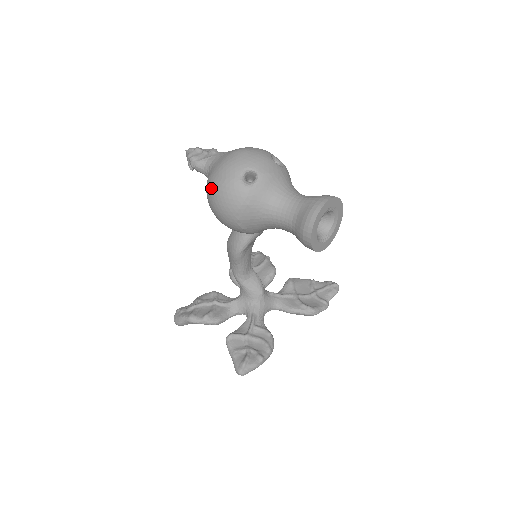
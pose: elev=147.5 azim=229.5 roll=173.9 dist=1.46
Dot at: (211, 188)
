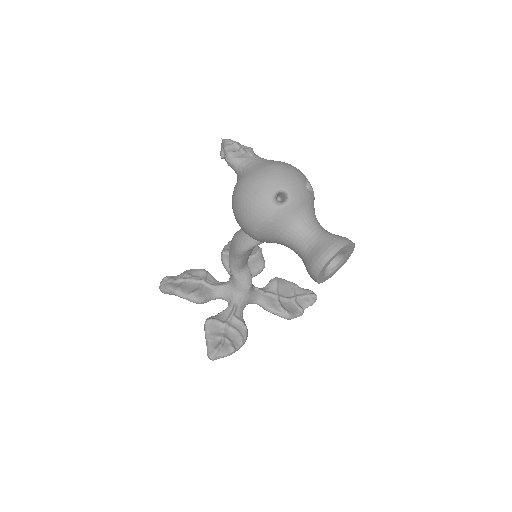
Dot at: (241, 193)
